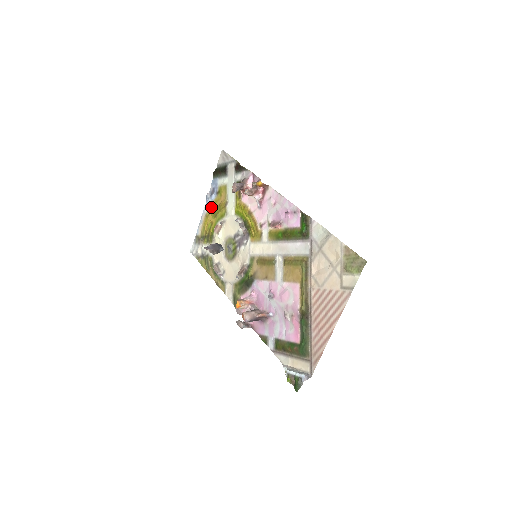
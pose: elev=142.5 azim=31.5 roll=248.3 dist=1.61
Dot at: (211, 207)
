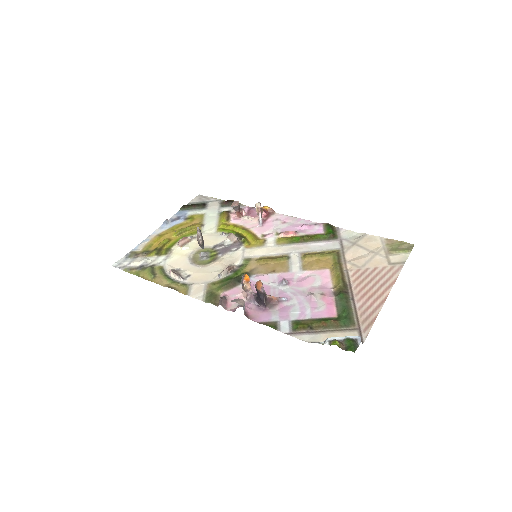
Dot at: (171, 228)
